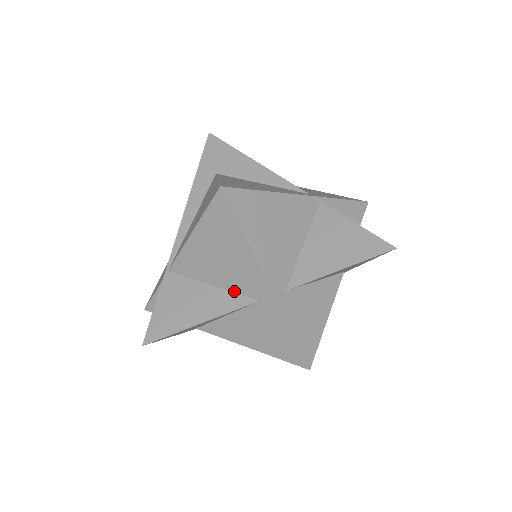
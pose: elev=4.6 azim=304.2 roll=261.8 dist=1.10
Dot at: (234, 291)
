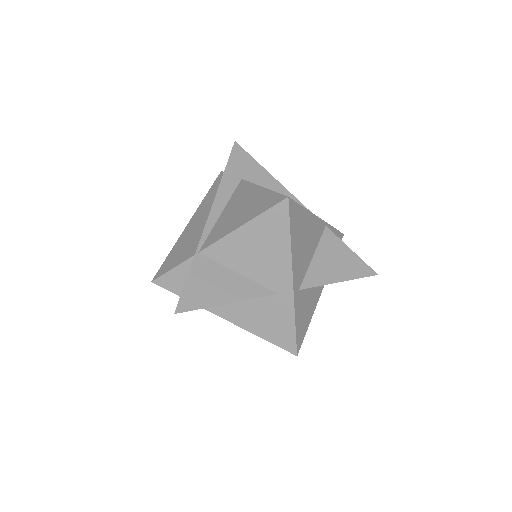
Dot at: (258, 282)
